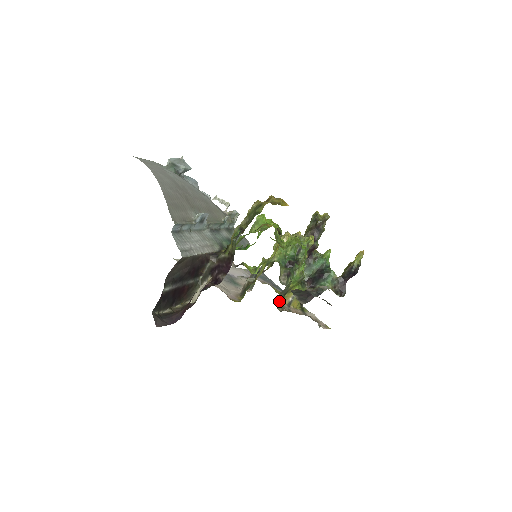
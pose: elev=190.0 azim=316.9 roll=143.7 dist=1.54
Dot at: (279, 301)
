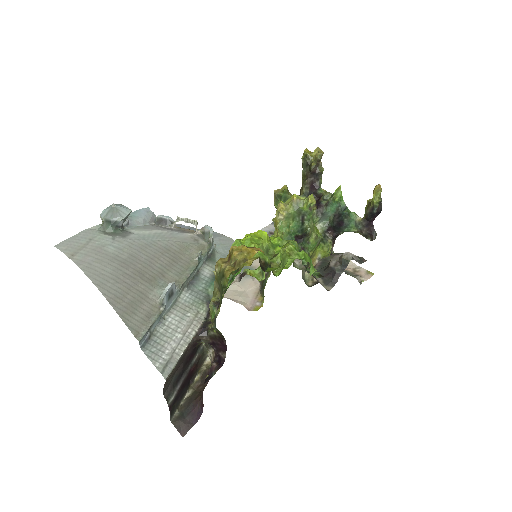
Dot at: (305, 271)
